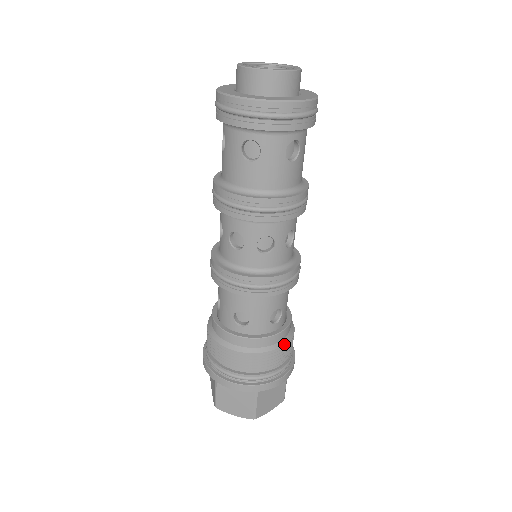
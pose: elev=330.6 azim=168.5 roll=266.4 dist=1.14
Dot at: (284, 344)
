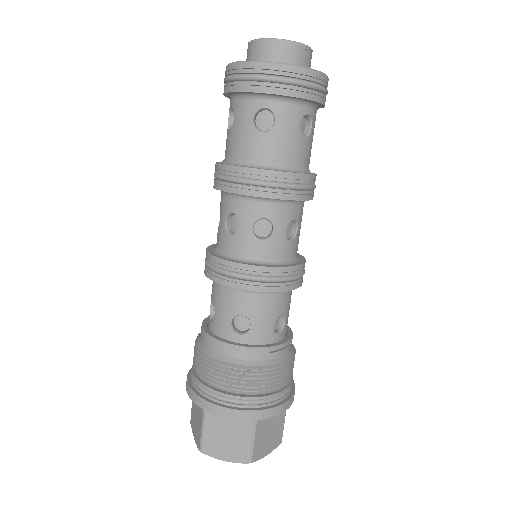
Dot at: (242, 366)
